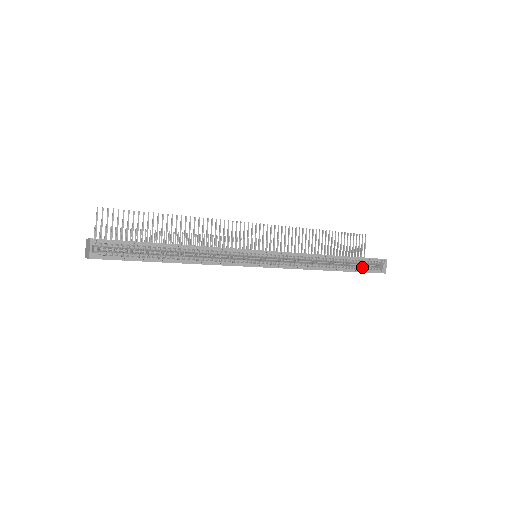
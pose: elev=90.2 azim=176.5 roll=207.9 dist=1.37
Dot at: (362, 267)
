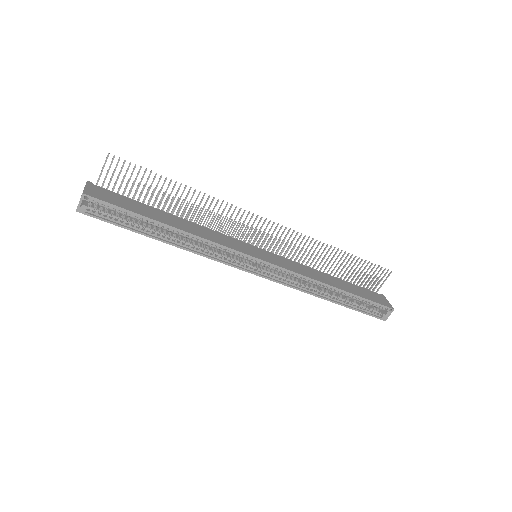
Dot at: (363, 307)
